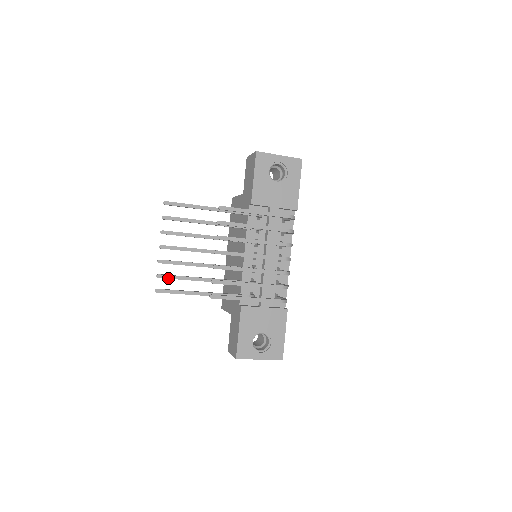
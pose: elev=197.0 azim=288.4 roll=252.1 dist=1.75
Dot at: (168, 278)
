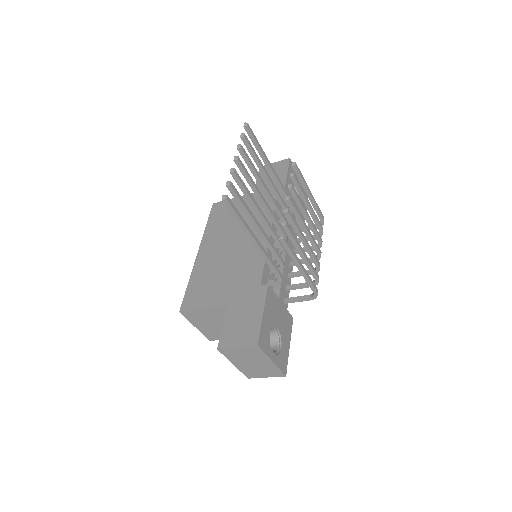
Dot at: (237, 194)
